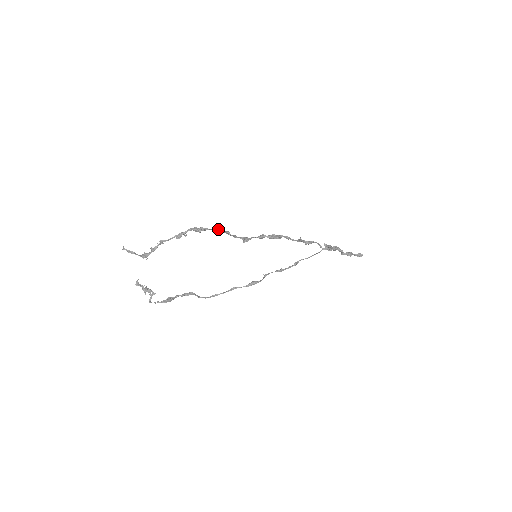
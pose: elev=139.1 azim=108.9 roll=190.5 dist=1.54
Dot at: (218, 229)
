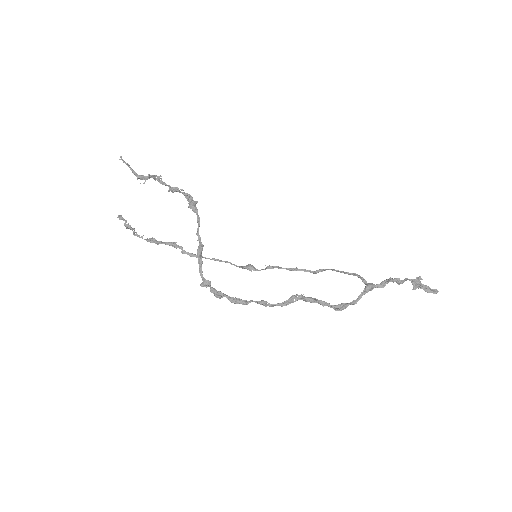
Dot at: (197, 233)
